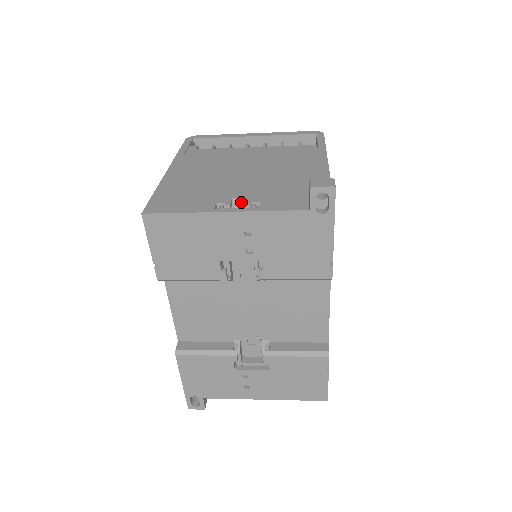
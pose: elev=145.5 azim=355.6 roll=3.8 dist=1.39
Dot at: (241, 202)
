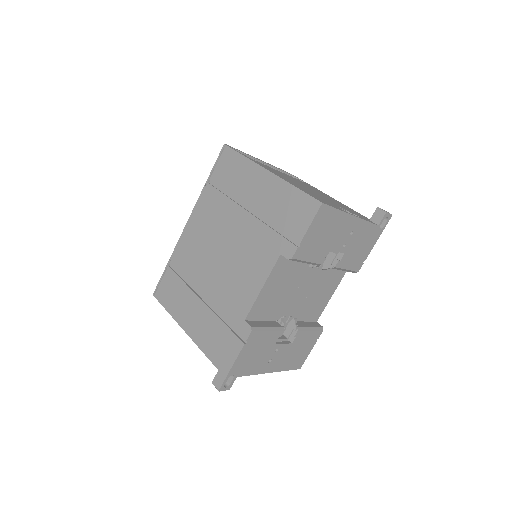
Dot at: occluded
